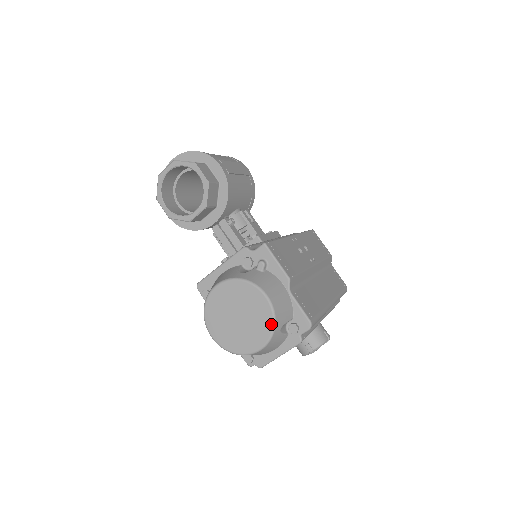
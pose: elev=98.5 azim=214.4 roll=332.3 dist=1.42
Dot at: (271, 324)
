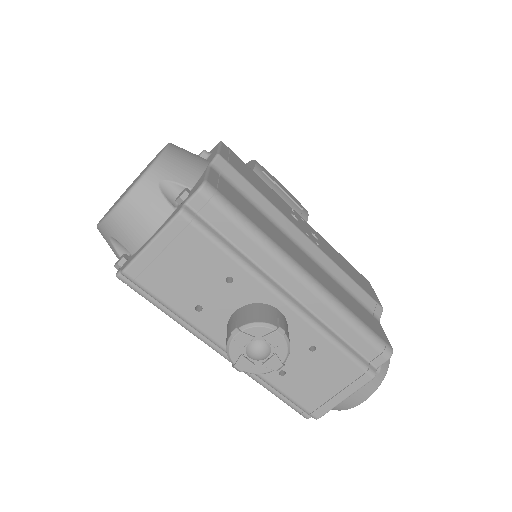
Dot at: (149, 166)
